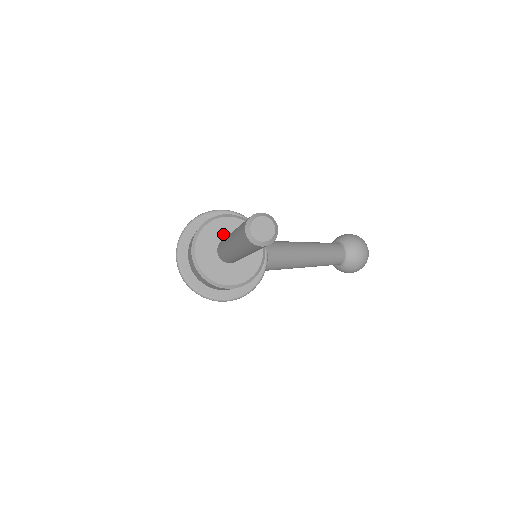
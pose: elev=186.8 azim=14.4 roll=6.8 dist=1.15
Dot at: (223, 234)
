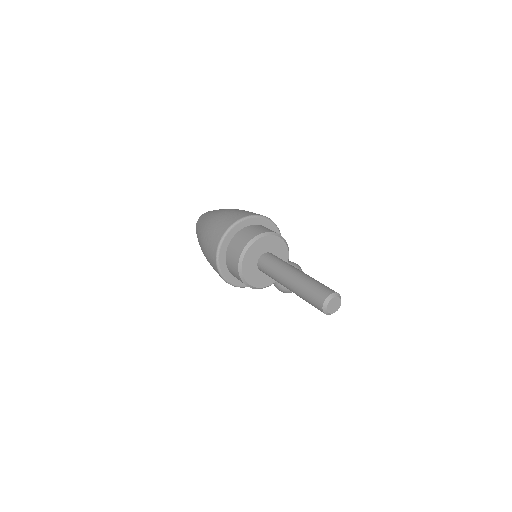
Dot at: (271, 248)
